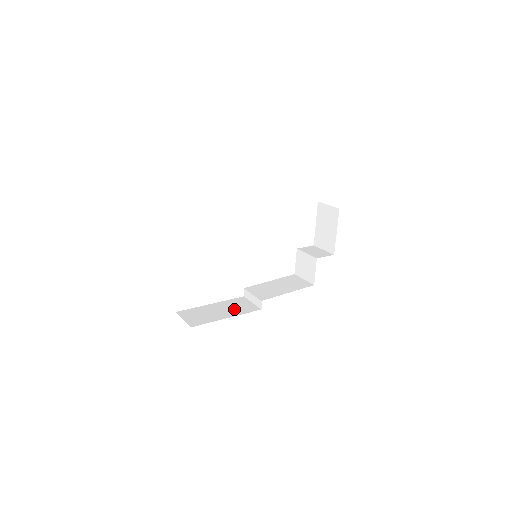
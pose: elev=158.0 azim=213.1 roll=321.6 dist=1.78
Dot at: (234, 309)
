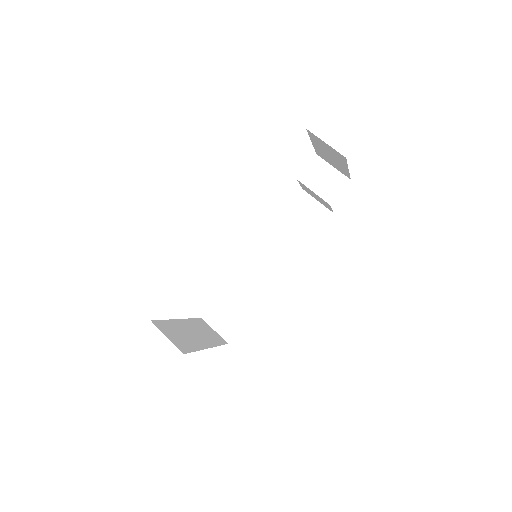
Dot at: (256, 288)
